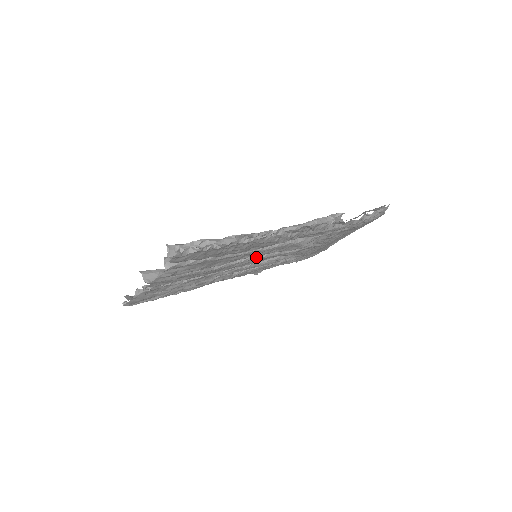
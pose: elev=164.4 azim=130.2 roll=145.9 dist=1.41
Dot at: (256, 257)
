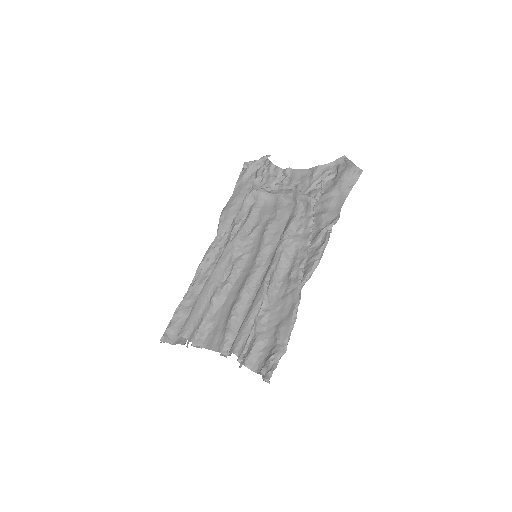
Dot at: occluded
